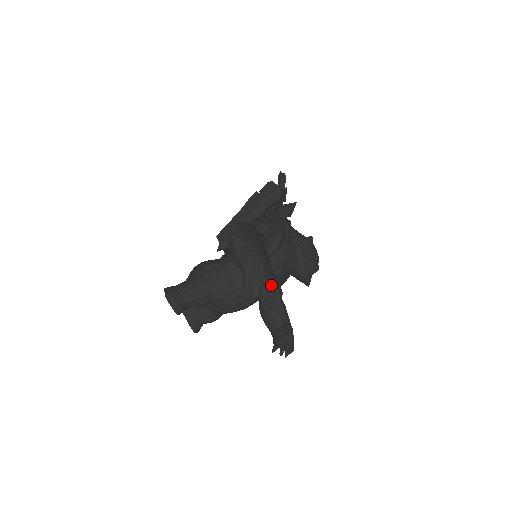
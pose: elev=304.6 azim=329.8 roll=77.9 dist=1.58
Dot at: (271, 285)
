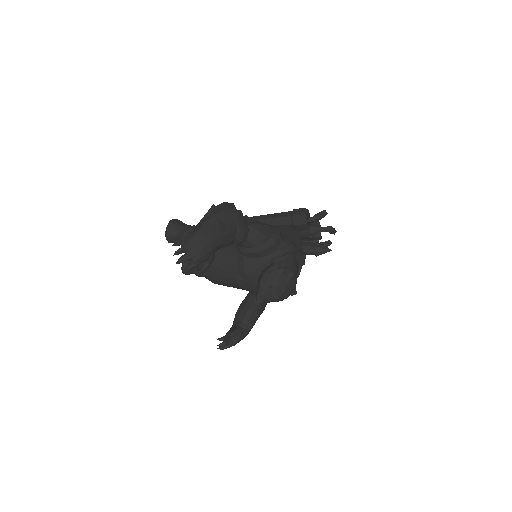
Dot at: (195, 256)
